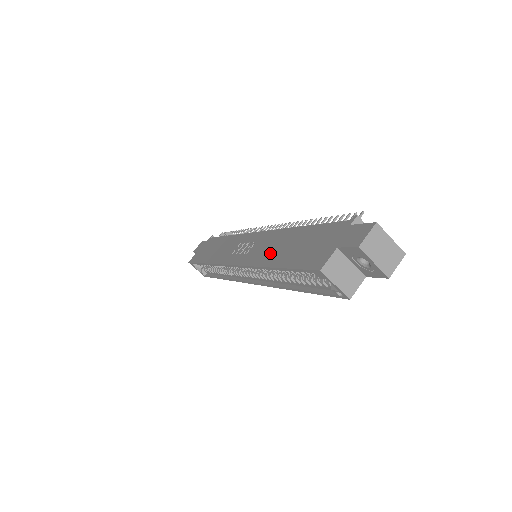
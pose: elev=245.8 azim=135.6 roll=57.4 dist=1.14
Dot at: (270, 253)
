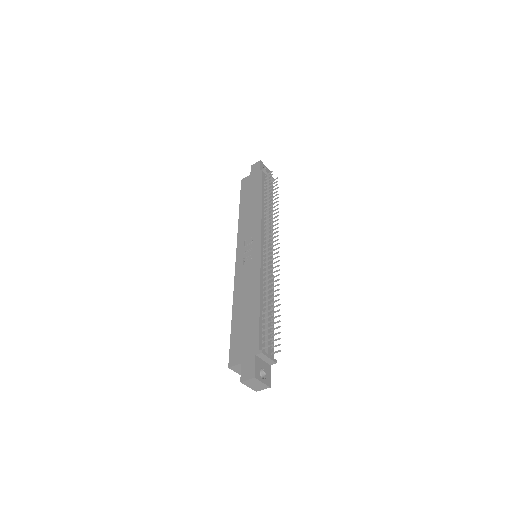
Dot at: (242, 296)
